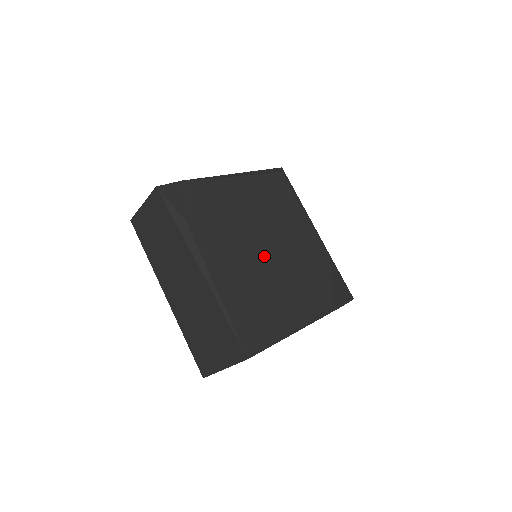
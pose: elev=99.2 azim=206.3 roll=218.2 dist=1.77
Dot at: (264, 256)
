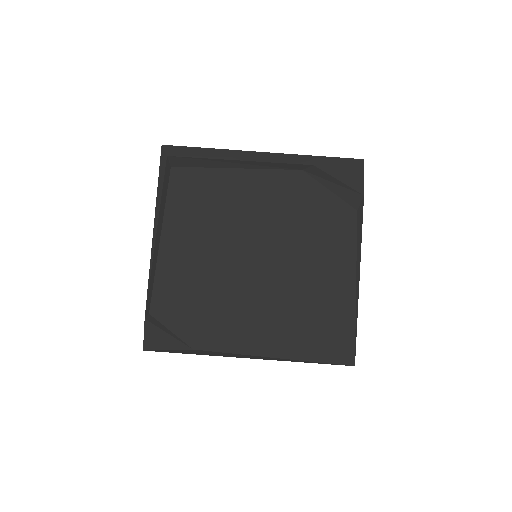
Dot at: (265, 273)
